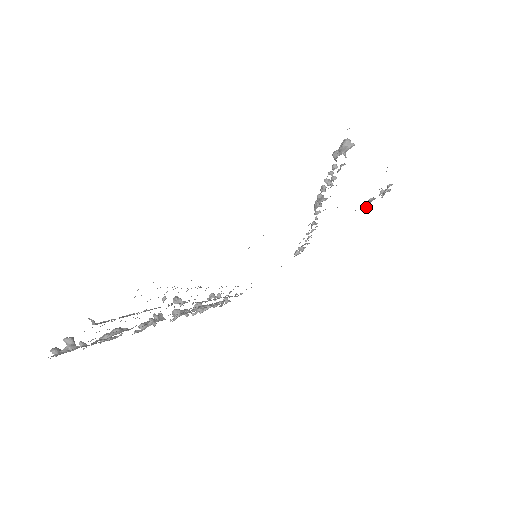
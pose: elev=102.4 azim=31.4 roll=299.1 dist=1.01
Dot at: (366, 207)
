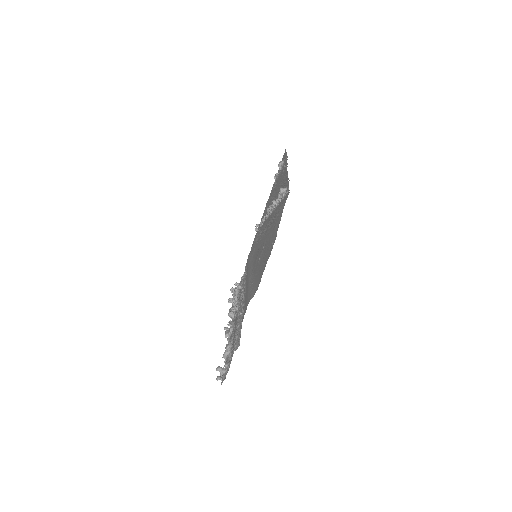
Dot at: (275, 179)
